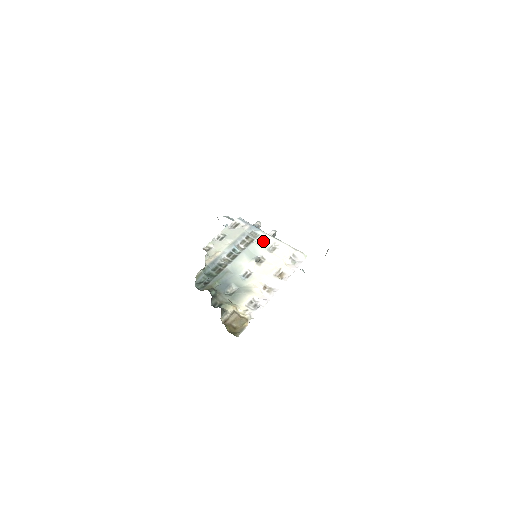
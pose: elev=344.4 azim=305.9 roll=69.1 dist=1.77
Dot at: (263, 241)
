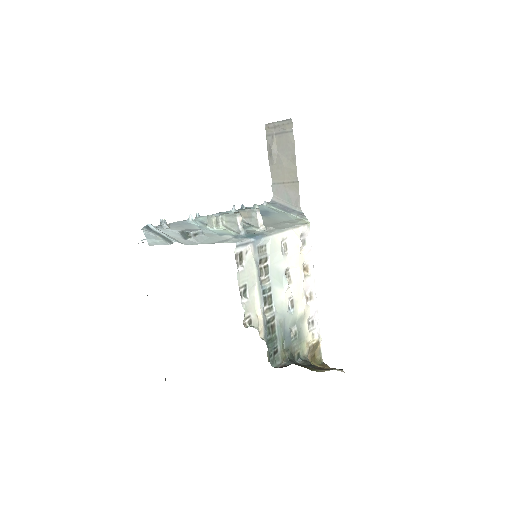
Dot at: (274, 250)
